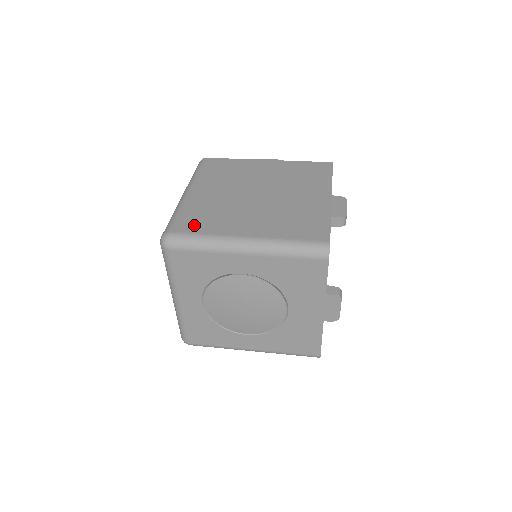
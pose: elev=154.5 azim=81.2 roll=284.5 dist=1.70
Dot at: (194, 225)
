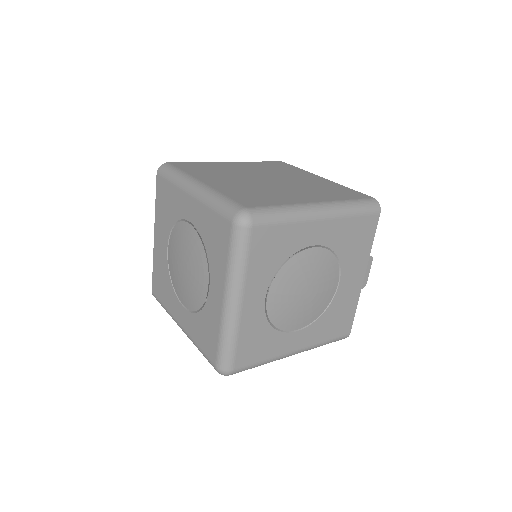
Dot at: (258, 201)
